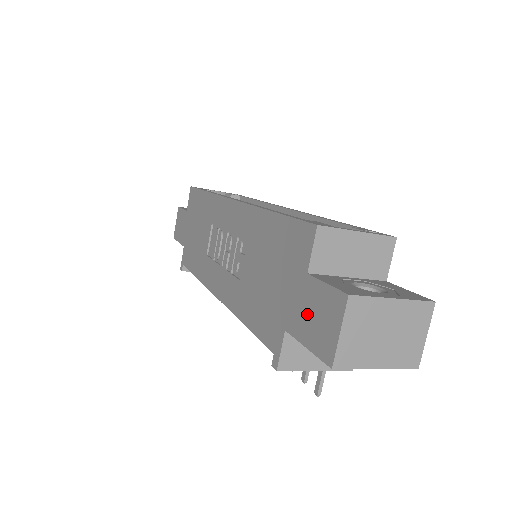
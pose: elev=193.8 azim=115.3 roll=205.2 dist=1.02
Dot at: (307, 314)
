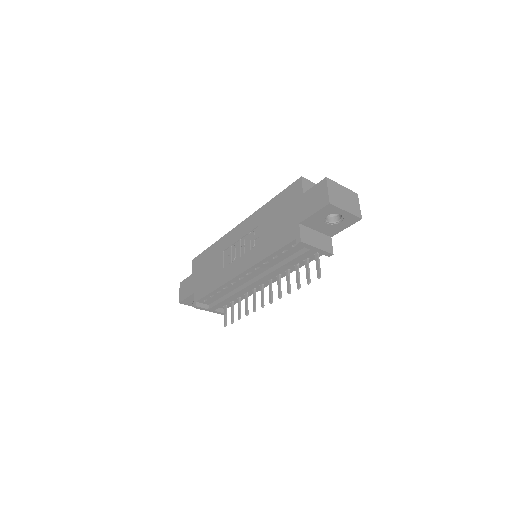
Dot at: (309, 204)
